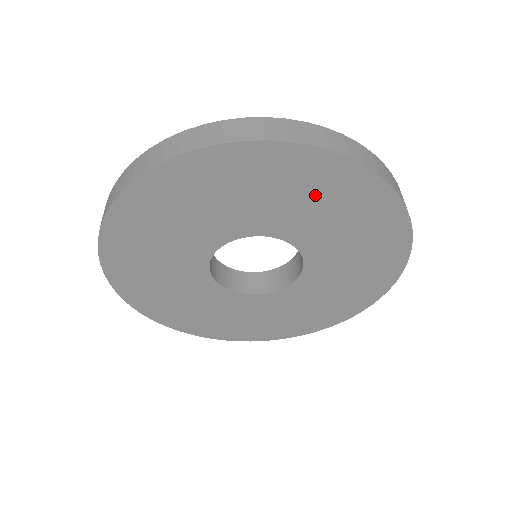
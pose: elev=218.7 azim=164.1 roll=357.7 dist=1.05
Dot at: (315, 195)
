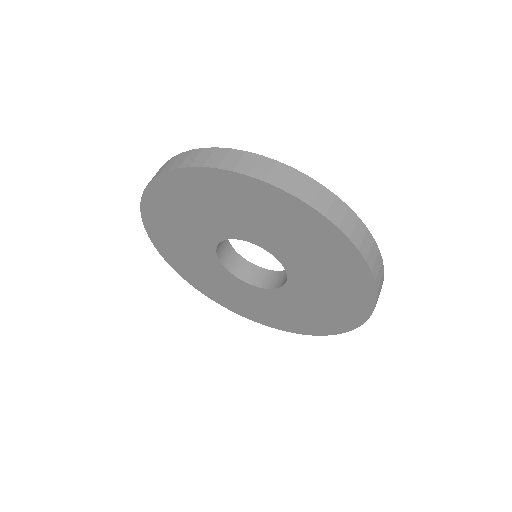
Dot at: (334, 276)
